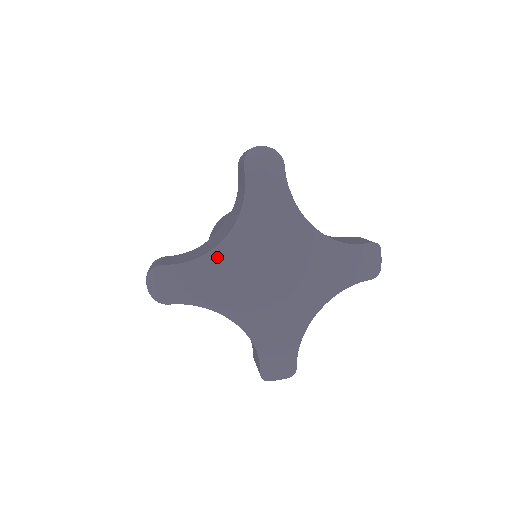
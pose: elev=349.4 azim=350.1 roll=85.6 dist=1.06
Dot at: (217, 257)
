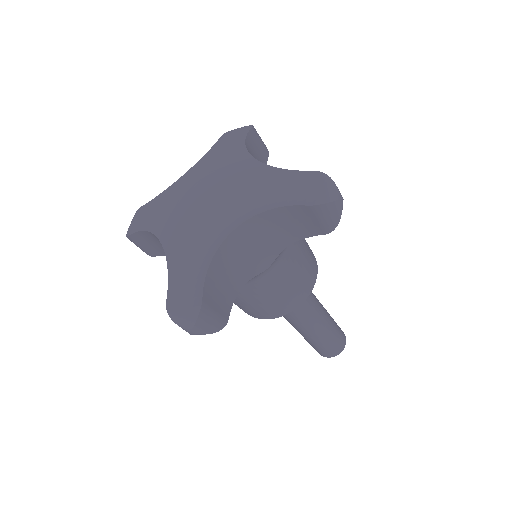
Dot at: (171, 189)
